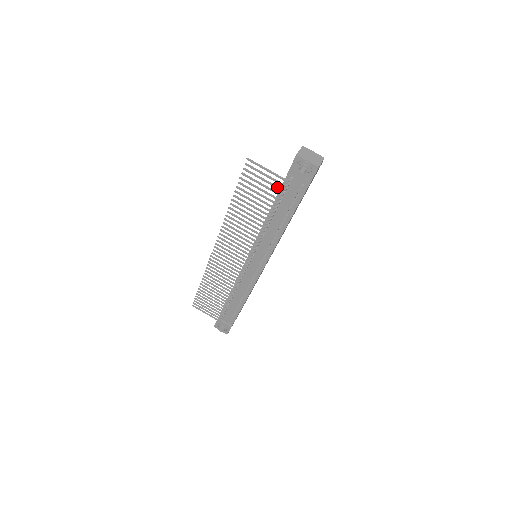
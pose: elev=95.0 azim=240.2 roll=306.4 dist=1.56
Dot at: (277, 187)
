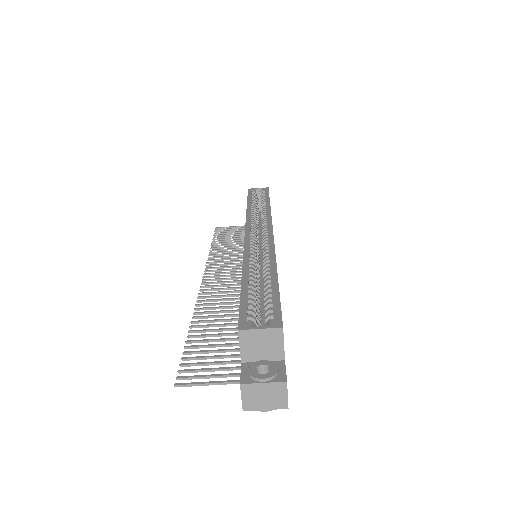
Dot at: occluded
